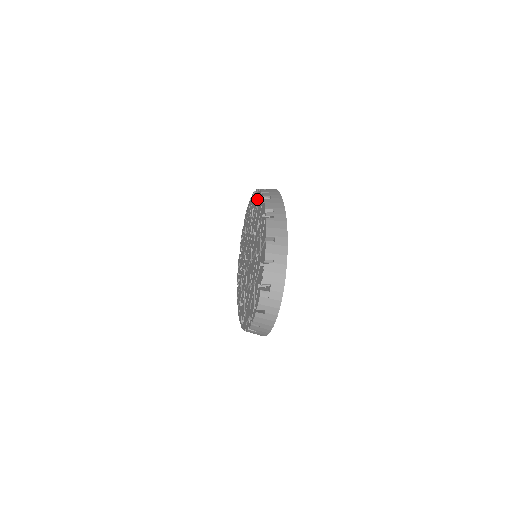
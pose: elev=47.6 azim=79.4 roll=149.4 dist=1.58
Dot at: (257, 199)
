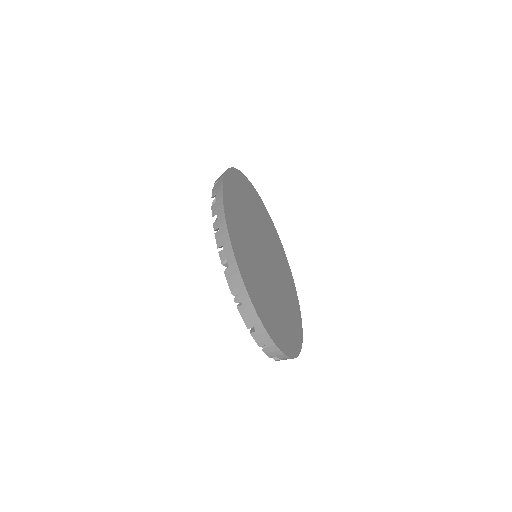
Dot at: occluded
